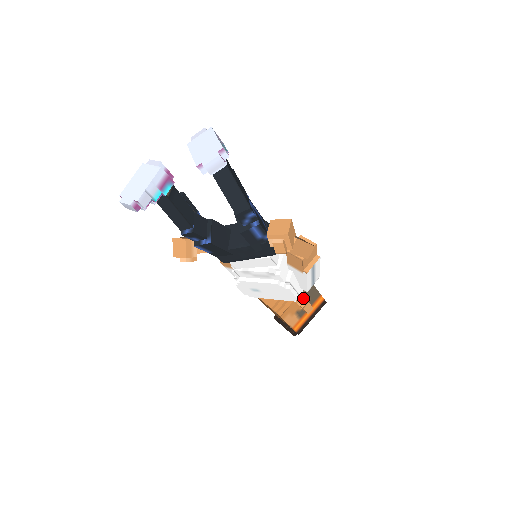
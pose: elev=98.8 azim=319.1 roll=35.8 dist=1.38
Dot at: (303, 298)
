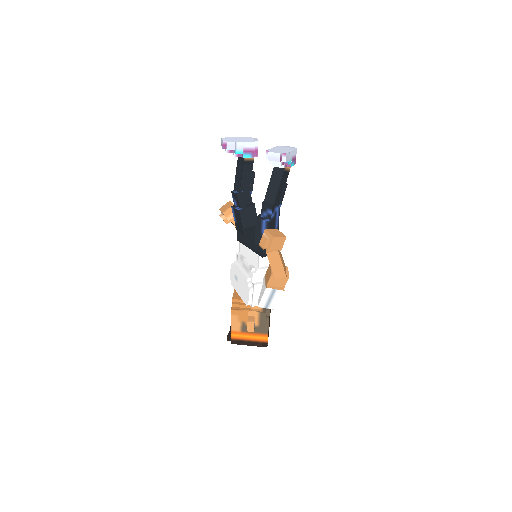
Dot at: (255, 317)
